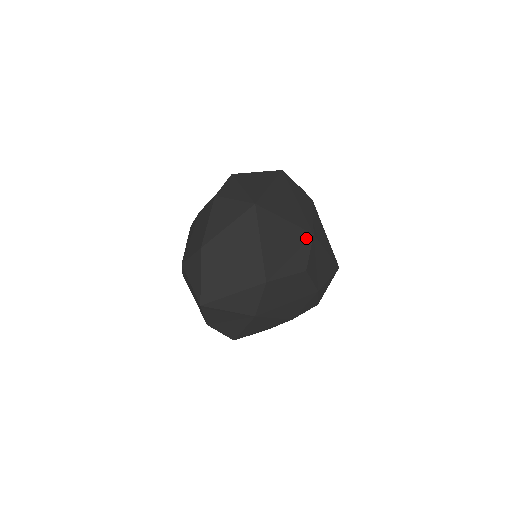
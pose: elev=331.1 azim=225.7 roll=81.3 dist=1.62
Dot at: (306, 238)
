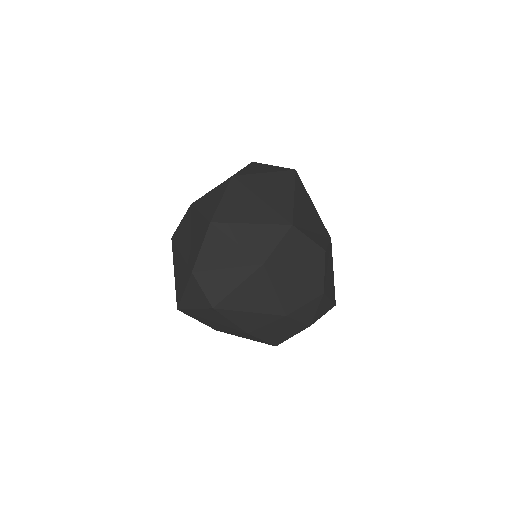
Dot at: (326, 234)
